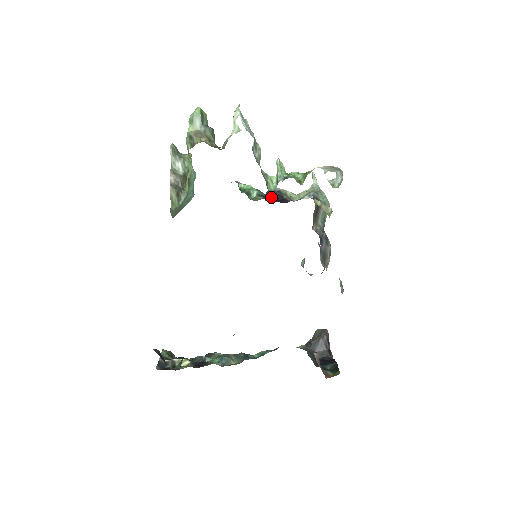
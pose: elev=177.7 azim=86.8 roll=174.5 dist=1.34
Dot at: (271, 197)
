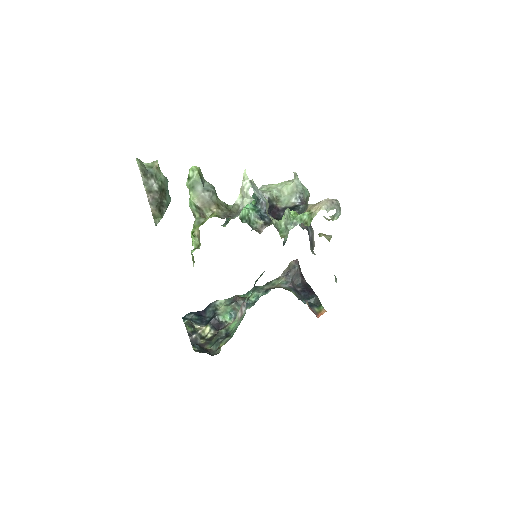
Dot at: (264, 210)
